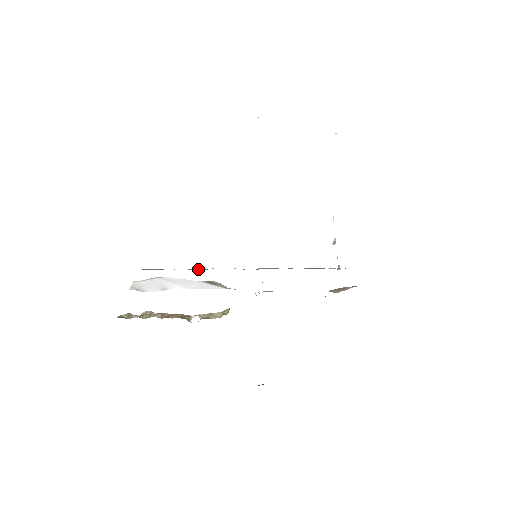
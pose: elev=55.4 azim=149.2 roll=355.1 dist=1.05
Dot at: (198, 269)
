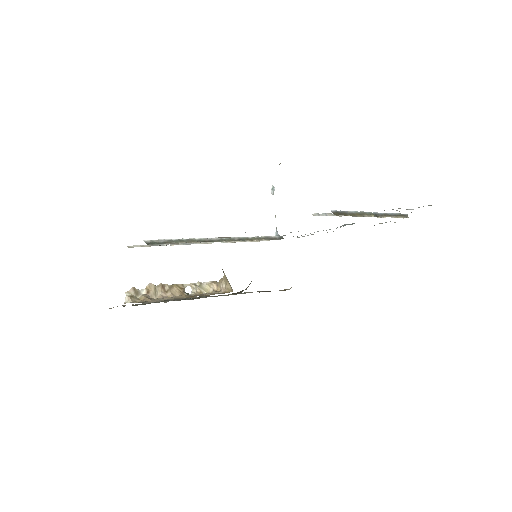
Dot at: (195, 241)
